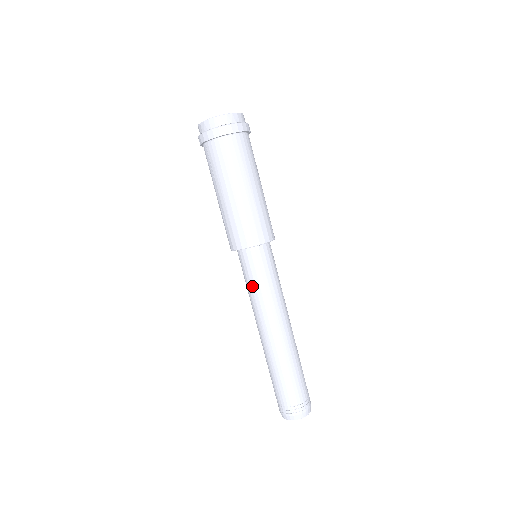
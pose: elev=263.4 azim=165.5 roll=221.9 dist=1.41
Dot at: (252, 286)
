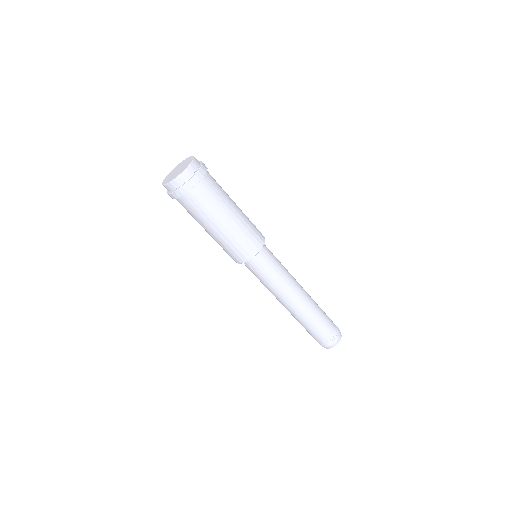
Dot at: (272, 277)
